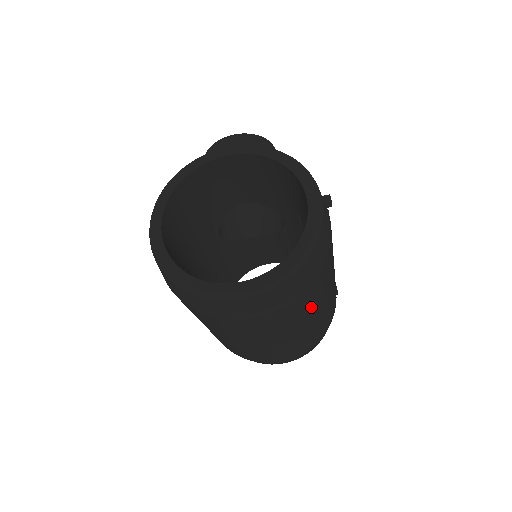
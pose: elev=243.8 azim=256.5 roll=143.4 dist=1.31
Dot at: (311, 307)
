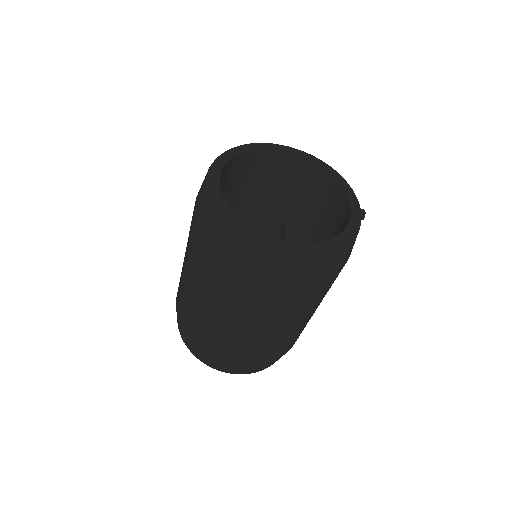
Dot at: (313, 304)
